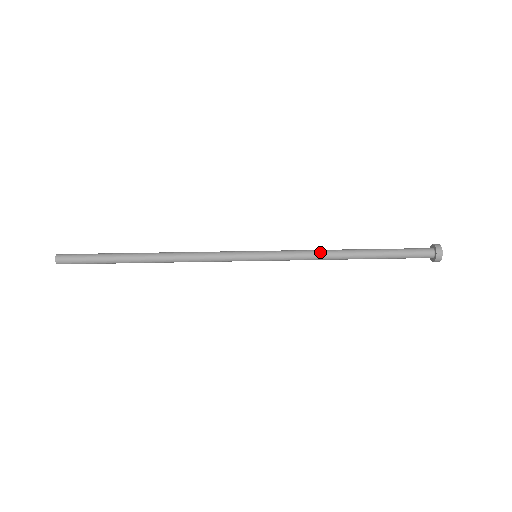
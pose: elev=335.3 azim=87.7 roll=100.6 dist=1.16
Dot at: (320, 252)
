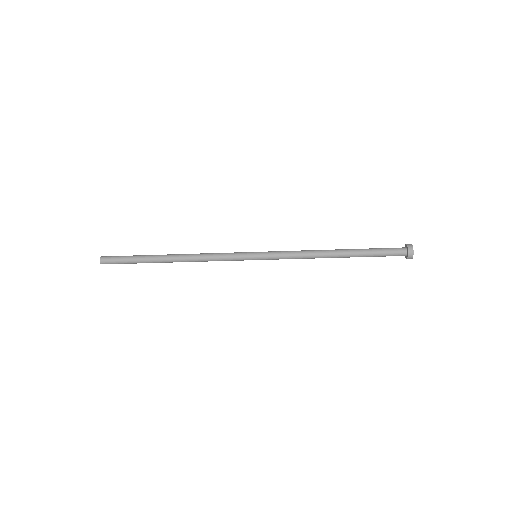
Dot at: (308, 250)
